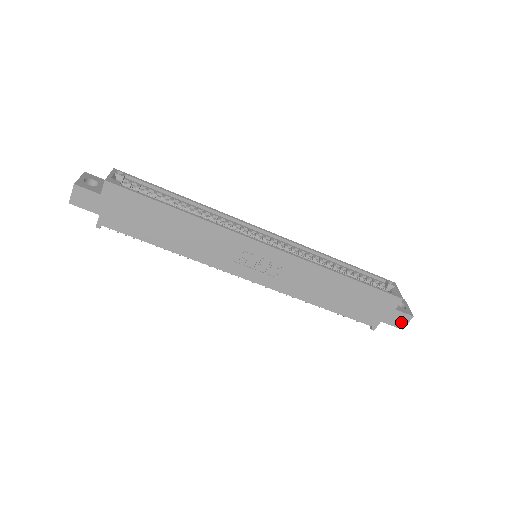
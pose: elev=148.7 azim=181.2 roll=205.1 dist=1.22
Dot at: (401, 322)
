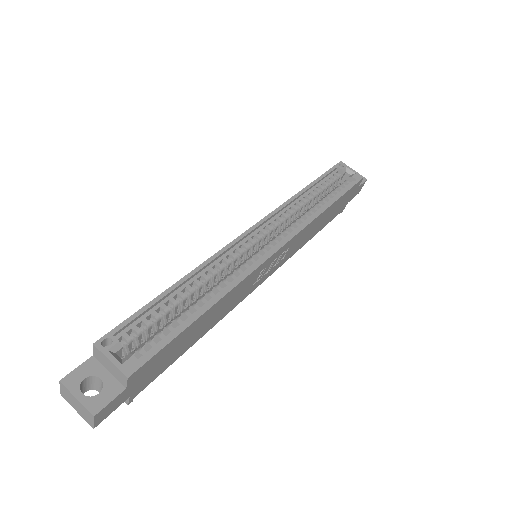
Dot at: (359, 190)
